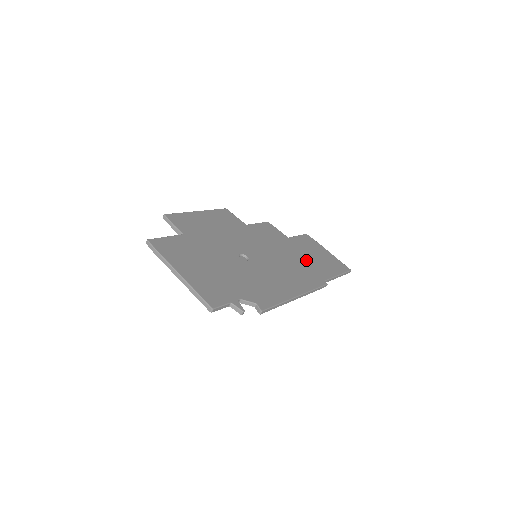
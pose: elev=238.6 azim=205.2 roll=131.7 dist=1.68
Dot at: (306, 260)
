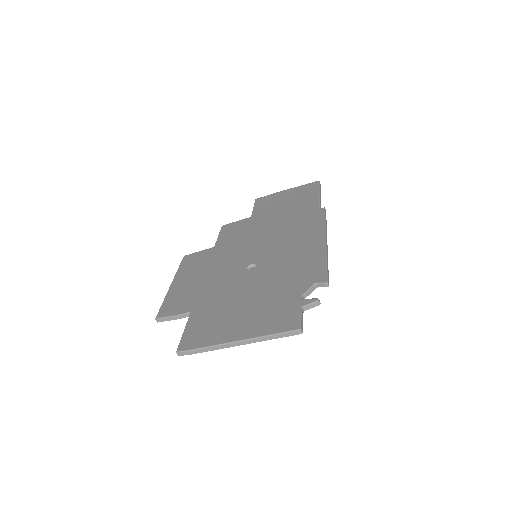
Dot at: (286, 213)
